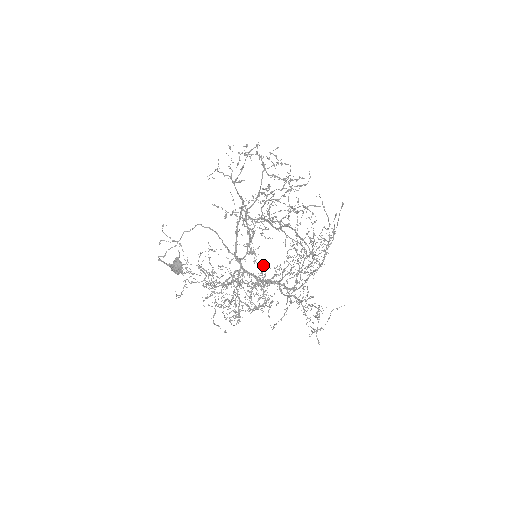
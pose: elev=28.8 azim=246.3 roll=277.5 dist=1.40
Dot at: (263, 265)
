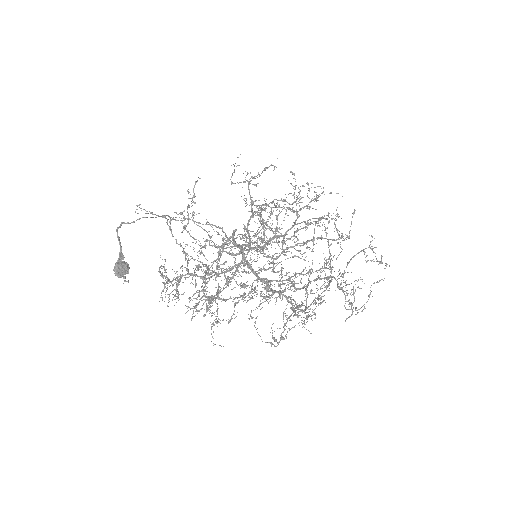
Dot at: (268, 260)
